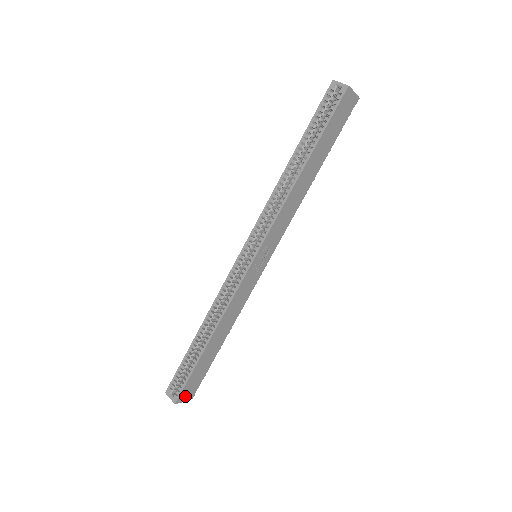
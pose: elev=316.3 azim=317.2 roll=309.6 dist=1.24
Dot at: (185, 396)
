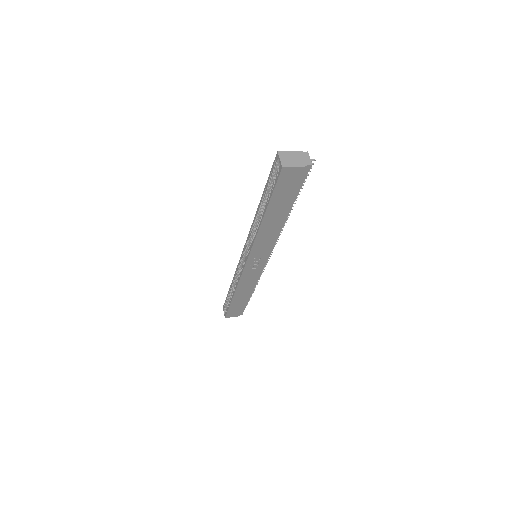
Dot at: (232, 315)
